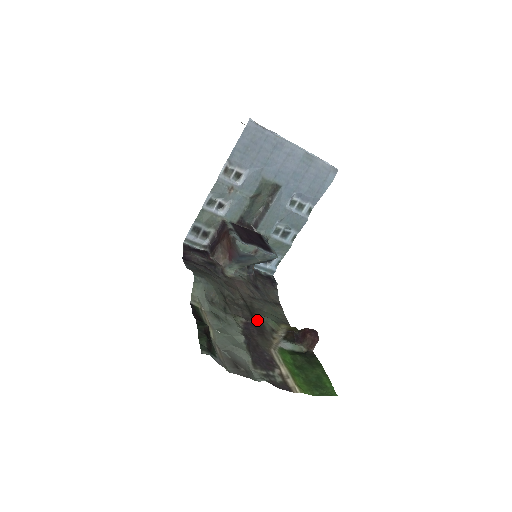
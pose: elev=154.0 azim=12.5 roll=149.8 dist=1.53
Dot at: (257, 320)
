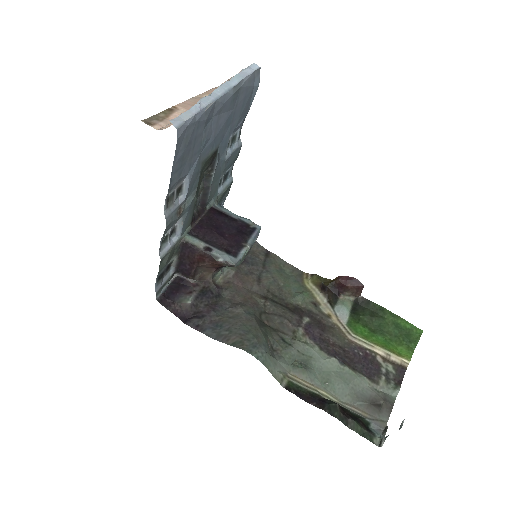
Dot at: (300, 311)
